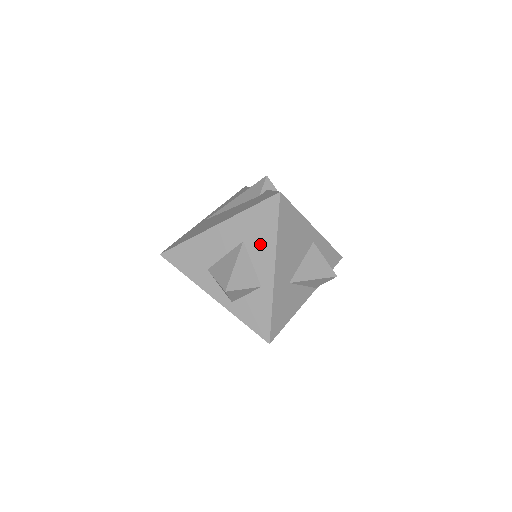
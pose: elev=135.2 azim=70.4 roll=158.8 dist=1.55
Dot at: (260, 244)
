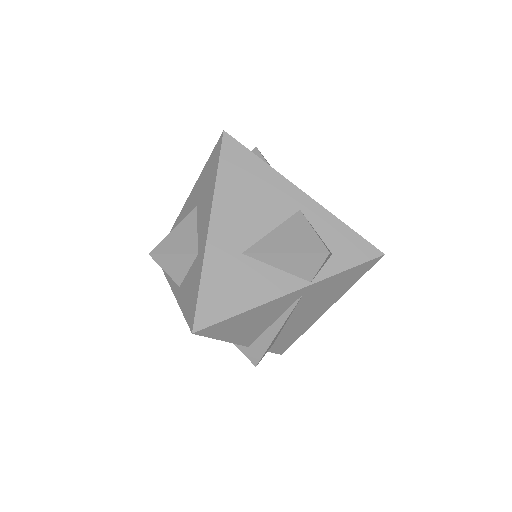
Dot at: (205, 201)
